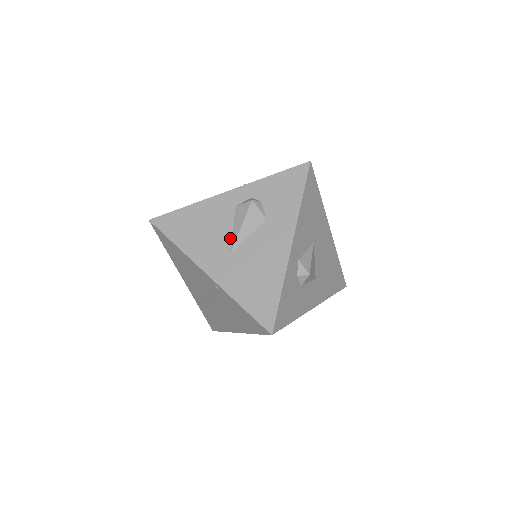
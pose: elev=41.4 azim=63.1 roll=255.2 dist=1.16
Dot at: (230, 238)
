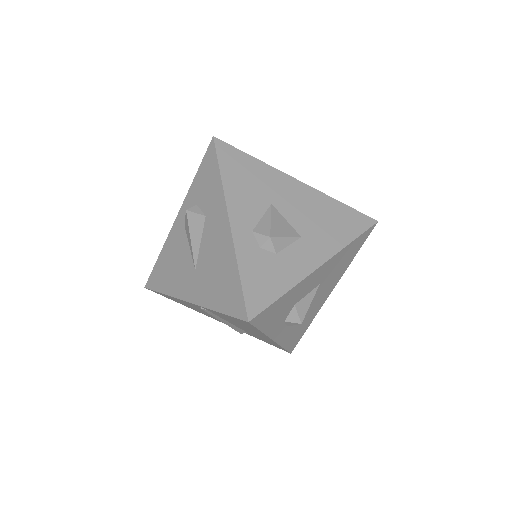
Dot at: (190, 256)
